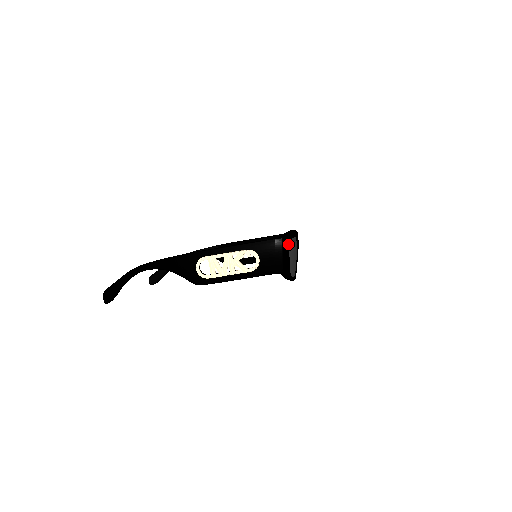
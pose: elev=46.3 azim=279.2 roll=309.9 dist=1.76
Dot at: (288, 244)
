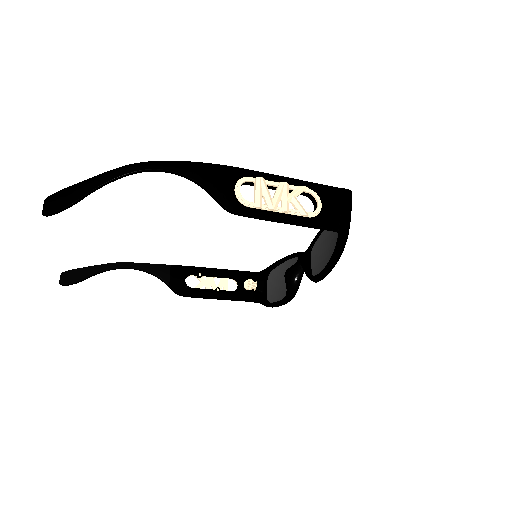
Dot at: occluded
